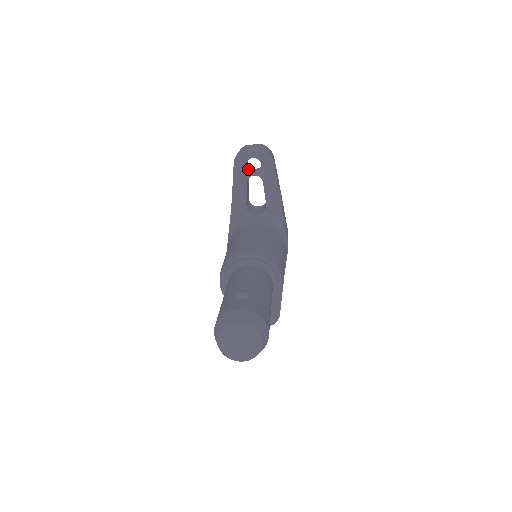
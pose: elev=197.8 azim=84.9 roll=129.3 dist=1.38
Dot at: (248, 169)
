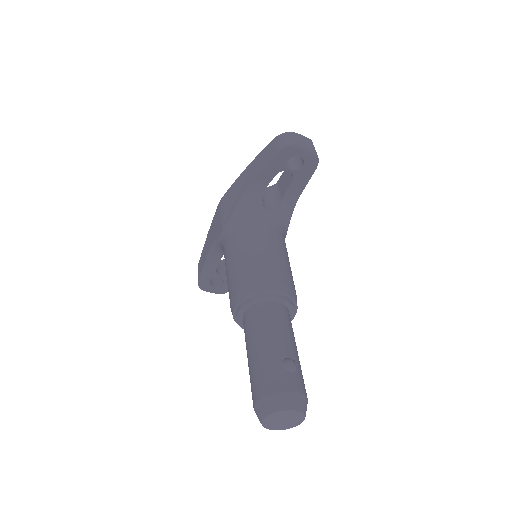
Dot at: (285, 161)
